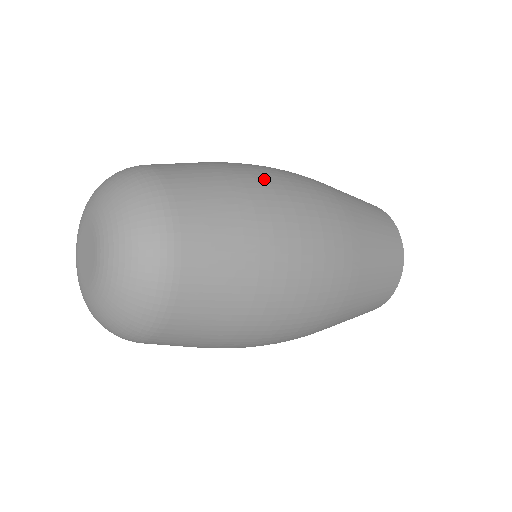
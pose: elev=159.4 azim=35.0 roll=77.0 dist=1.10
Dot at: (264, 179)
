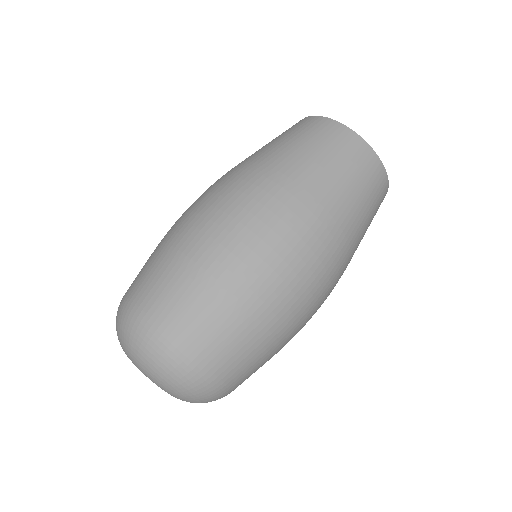
Dot at: (218, 246)
